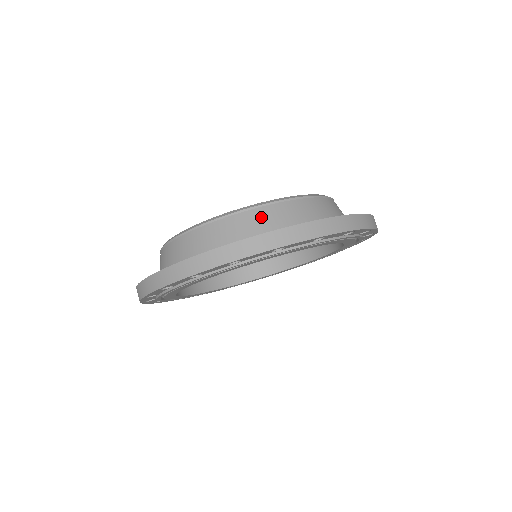
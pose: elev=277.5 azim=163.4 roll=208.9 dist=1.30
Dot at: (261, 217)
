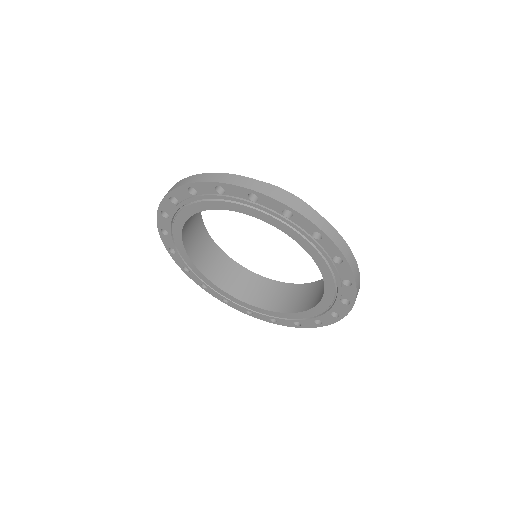
Dot at: occluded
